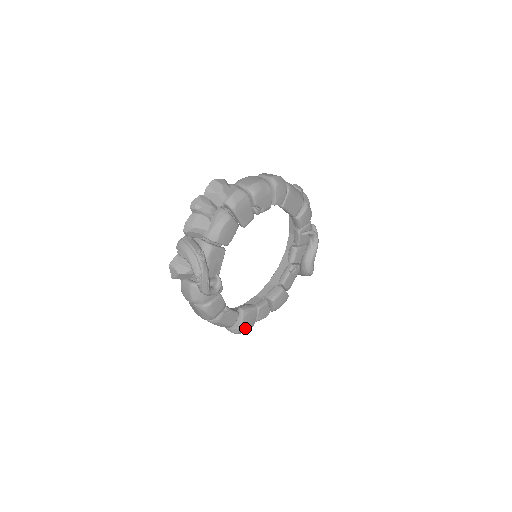
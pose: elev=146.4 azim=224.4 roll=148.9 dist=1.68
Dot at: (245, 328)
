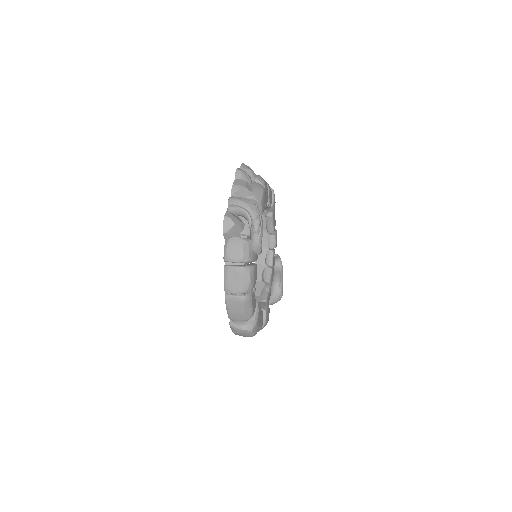
Dot at: (257, 326)
